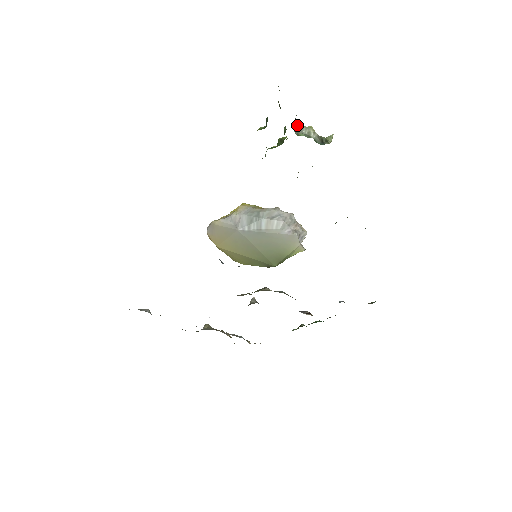
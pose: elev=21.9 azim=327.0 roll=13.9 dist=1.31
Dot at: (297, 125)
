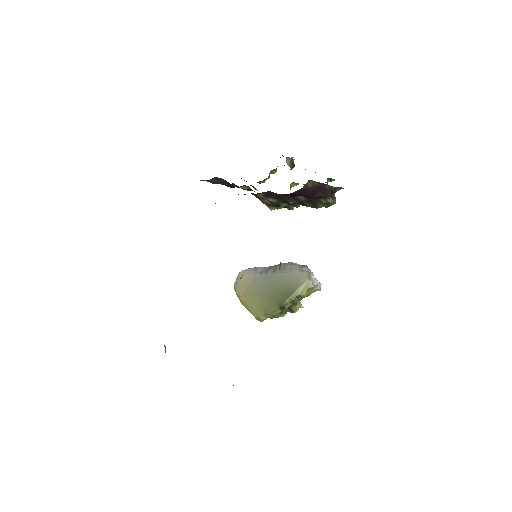
Dot at: occluded
